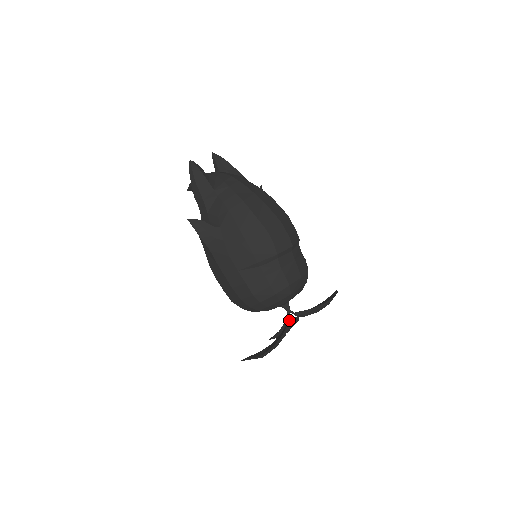
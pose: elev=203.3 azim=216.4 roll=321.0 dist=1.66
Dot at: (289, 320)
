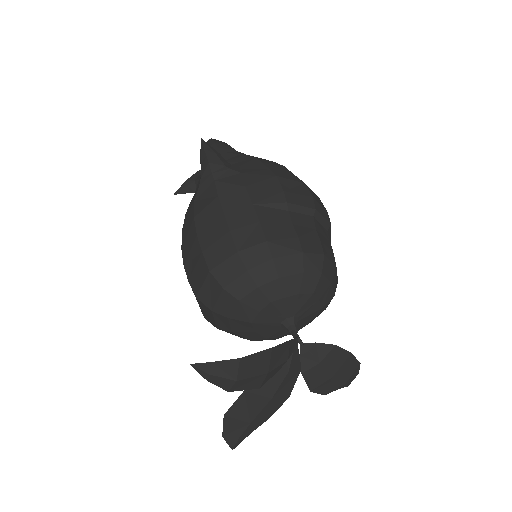
Dot at: (297, 340)
